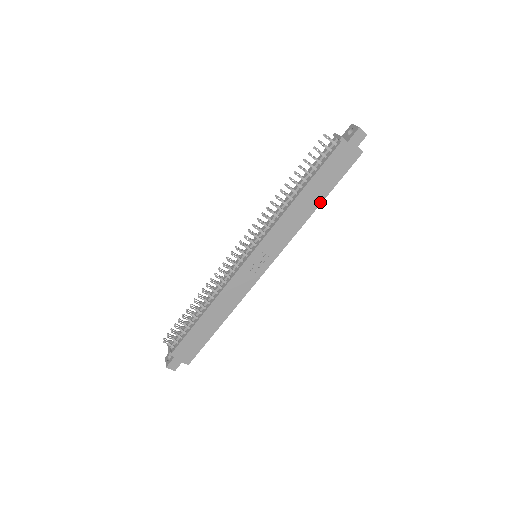
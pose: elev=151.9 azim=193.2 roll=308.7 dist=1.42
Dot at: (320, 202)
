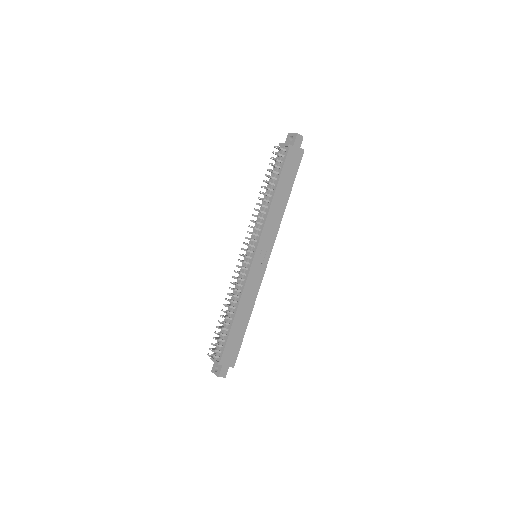
Dot at: (288, 197)
